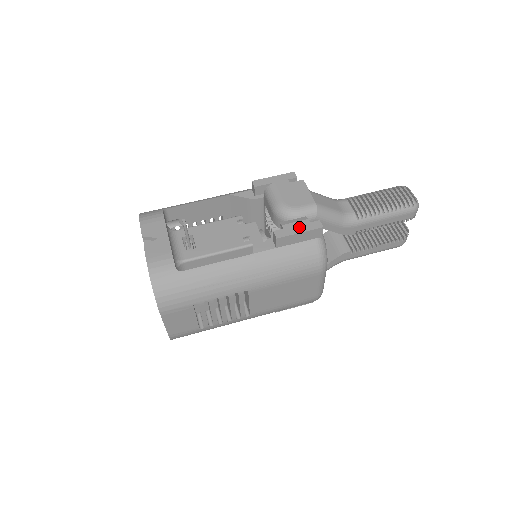
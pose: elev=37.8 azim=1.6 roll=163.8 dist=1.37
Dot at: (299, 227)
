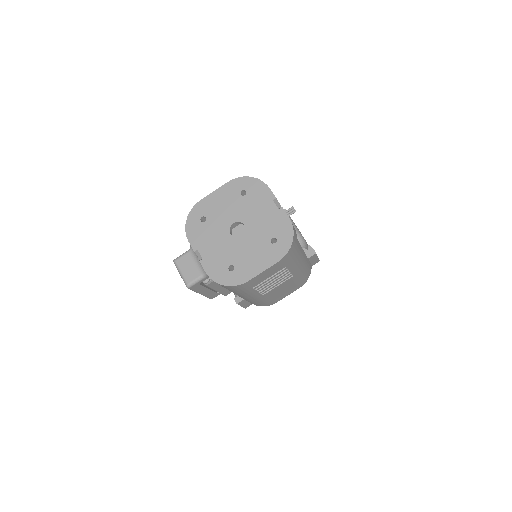
Dot at: occluded
